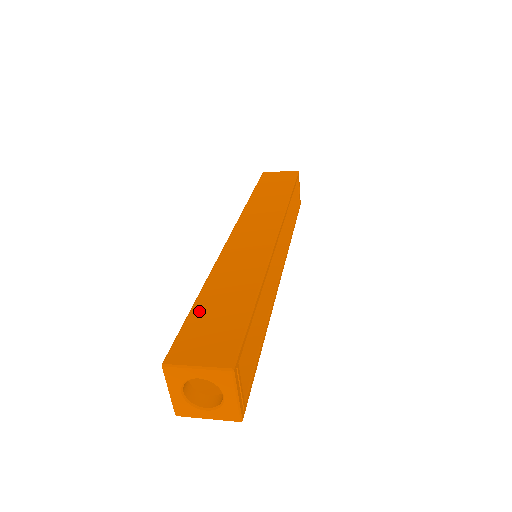
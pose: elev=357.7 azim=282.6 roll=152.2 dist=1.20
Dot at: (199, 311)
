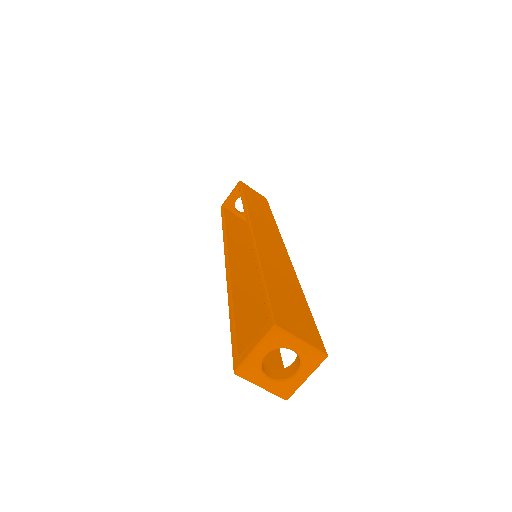
Dot at: (273, 288)
